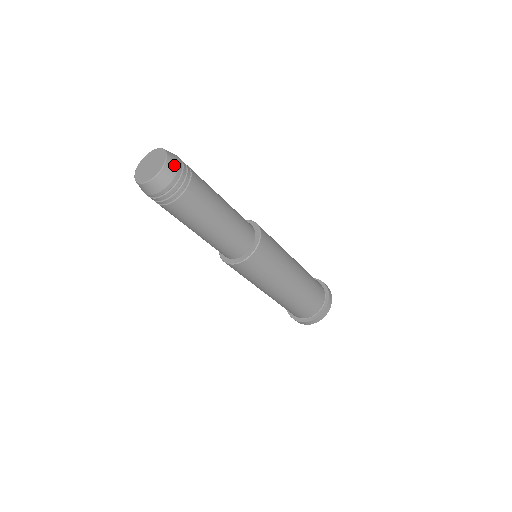
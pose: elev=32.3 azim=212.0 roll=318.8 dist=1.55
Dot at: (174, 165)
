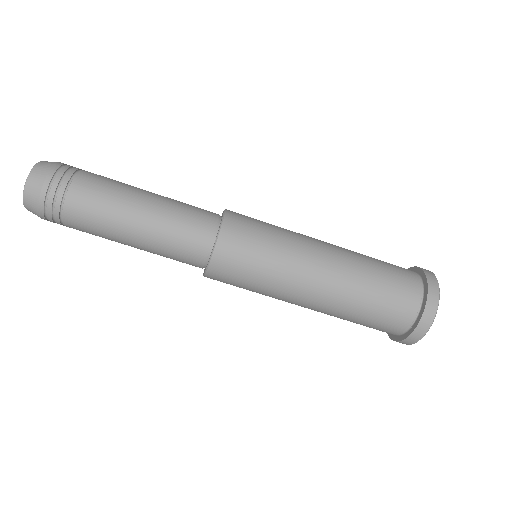
Dot at: (42, 173)
